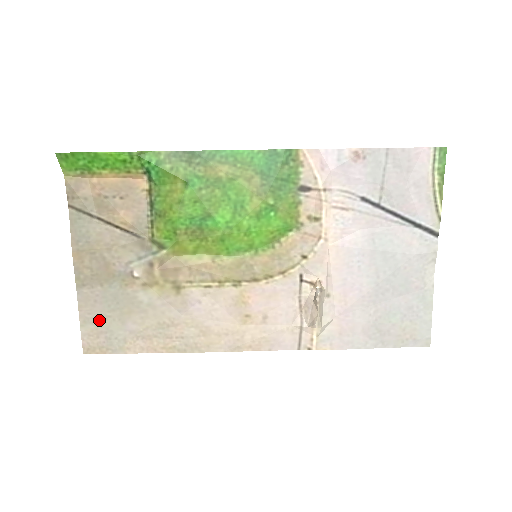
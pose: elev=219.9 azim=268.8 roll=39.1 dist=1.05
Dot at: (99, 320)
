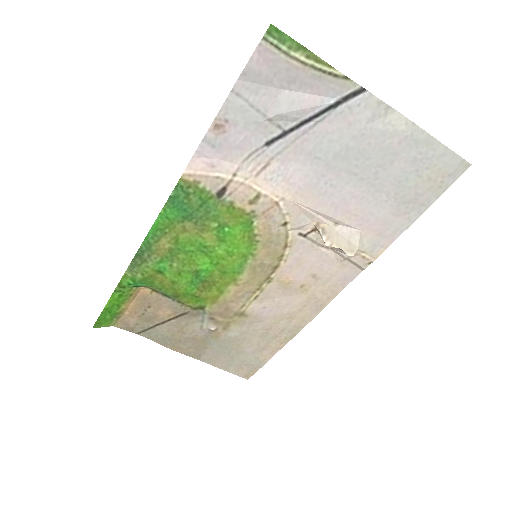
Dot at: (231, 362)
